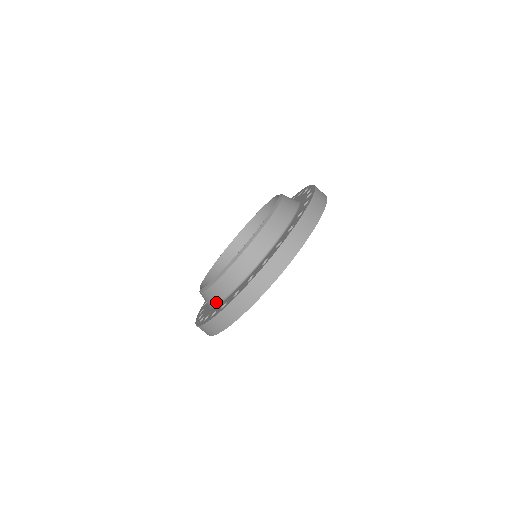
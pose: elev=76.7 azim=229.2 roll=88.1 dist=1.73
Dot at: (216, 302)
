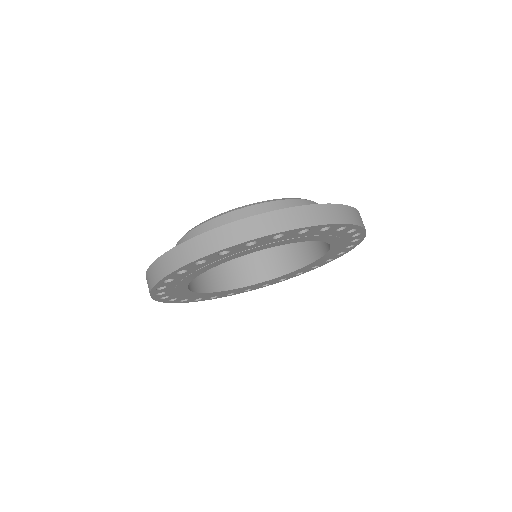
Dot at: occluded
